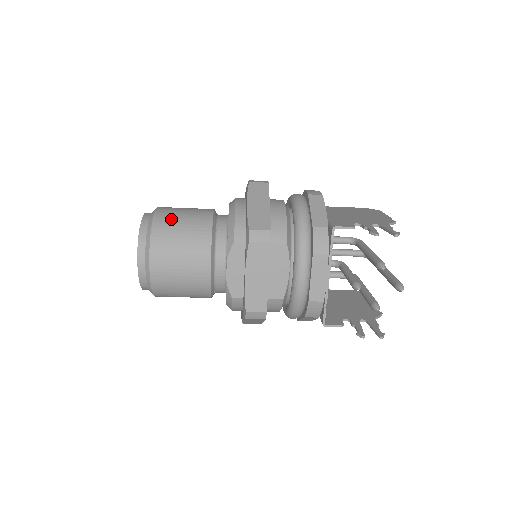
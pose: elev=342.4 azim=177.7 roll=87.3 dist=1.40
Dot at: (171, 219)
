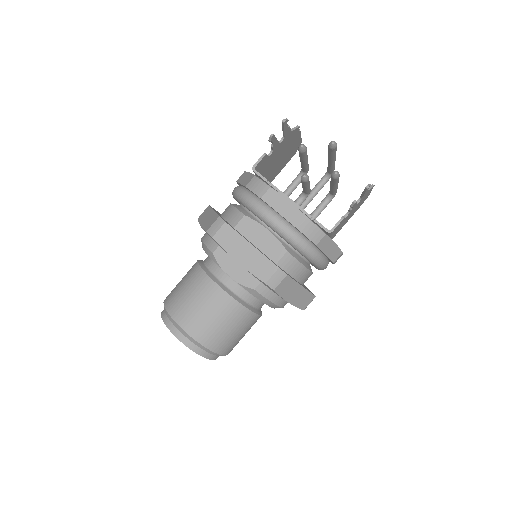
Dot at: (174, 291)
